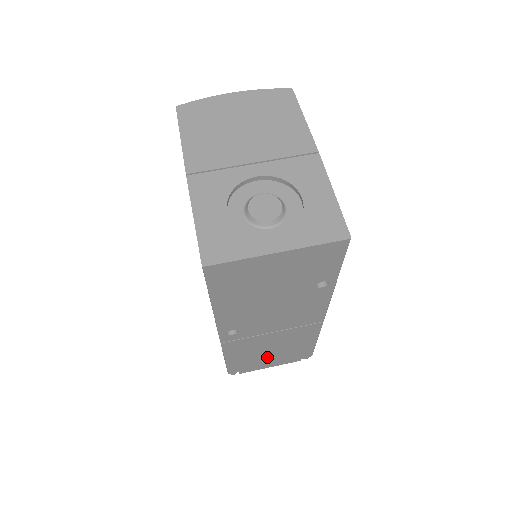
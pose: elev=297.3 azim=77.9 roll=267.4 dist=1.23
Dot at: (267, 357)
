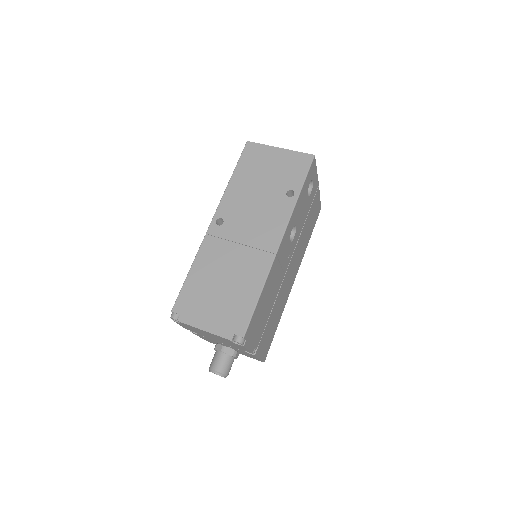
Dot at: (214, 298)
